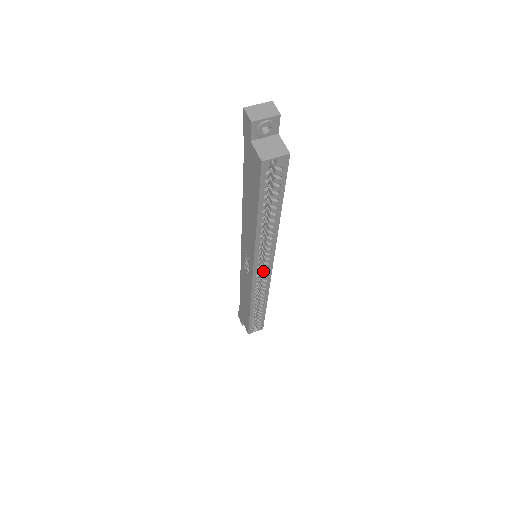
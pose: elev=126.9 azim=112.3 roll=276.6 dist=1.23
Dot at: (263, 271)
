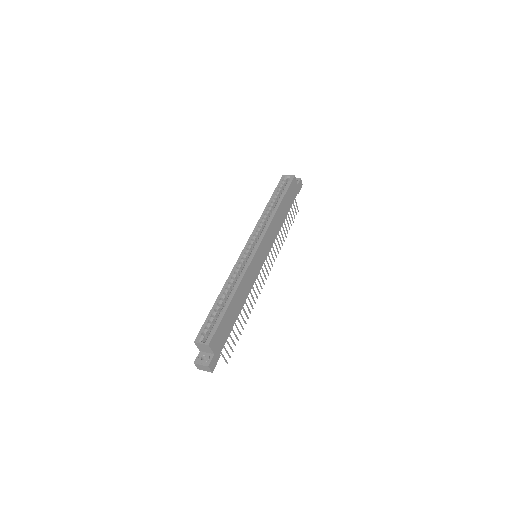
Dot at: (252, 252)
